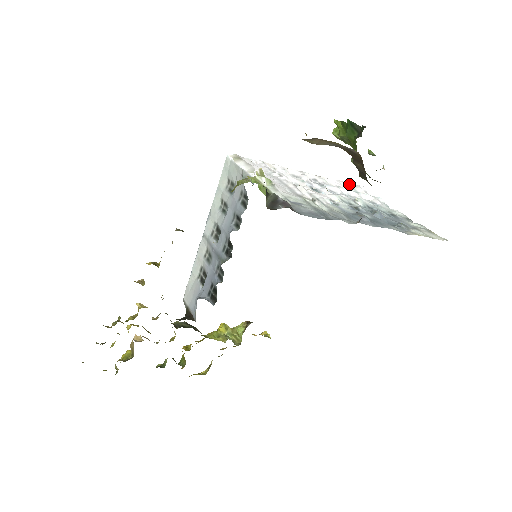
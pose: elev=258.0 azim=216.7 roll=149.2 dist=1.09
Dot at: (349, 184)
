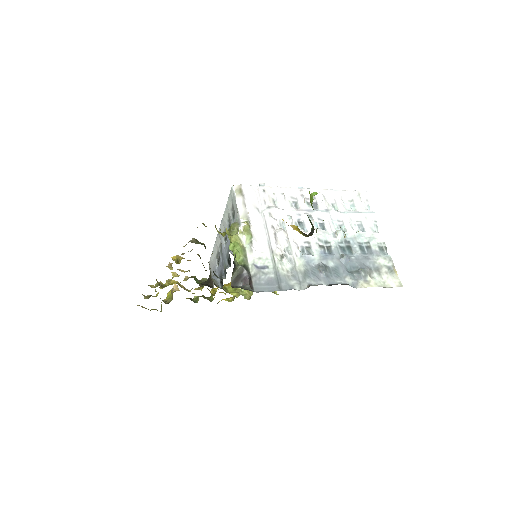
Dot at: (351, 193)
